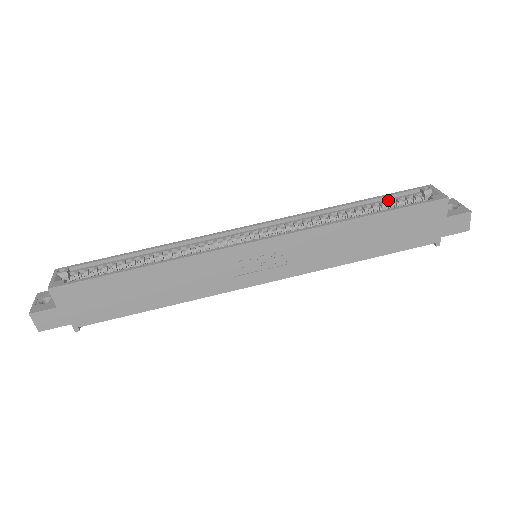
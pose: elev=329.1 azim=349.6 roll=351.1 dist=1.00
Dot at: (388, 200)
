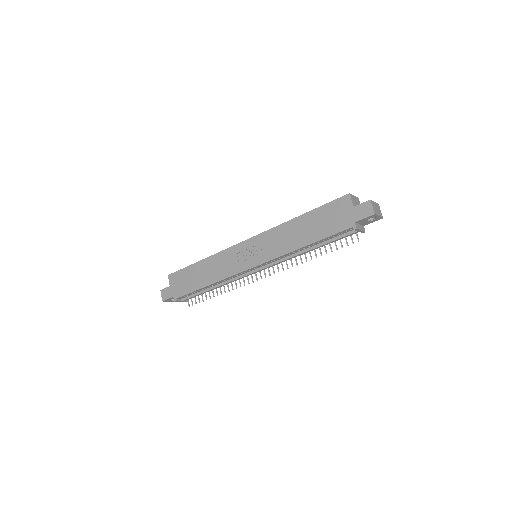
Dot at: occluded
